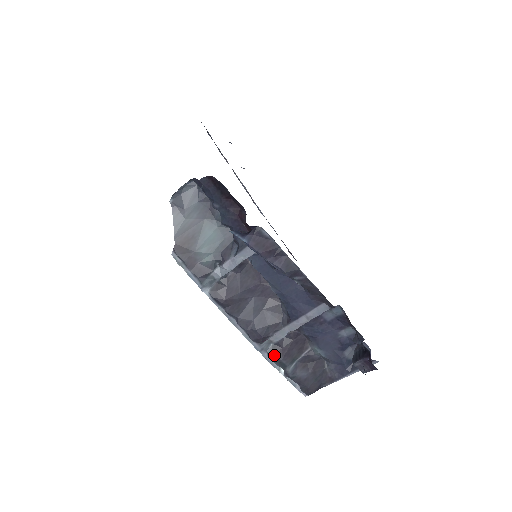
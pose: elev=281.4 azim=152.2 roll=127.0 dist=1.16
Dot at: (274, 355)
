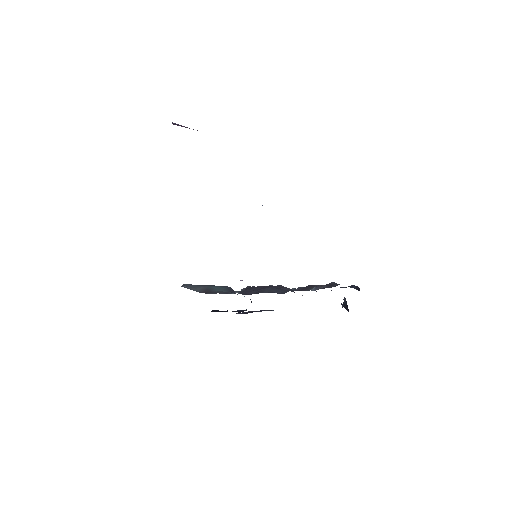
Dot at: occluded
